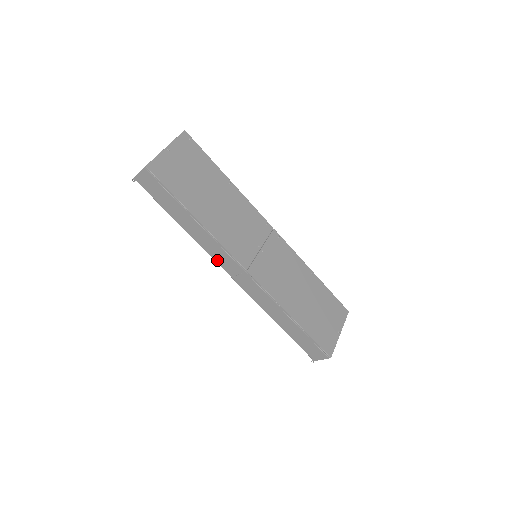
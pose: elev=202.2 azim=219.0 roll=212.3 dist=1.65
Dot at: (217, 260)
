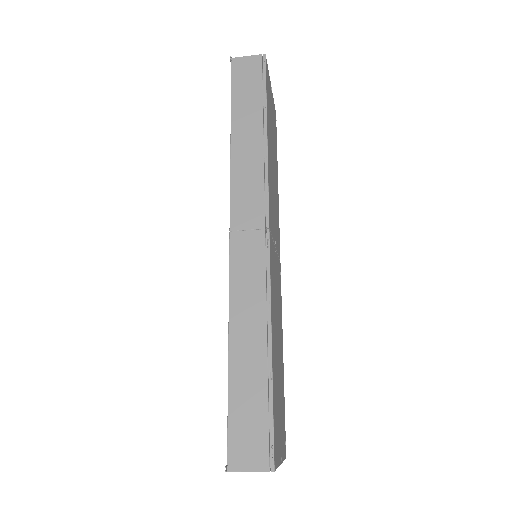
Dot at: (235, 196)
